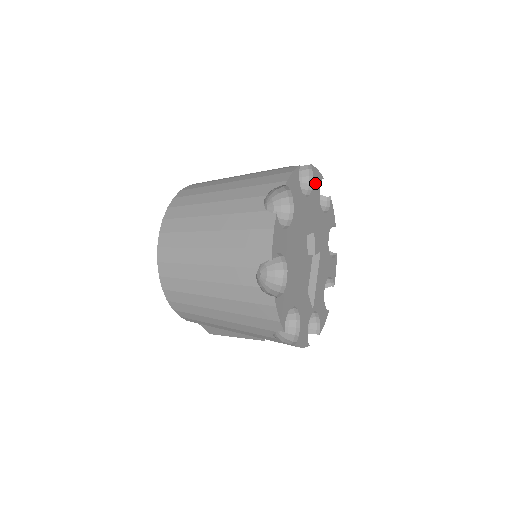
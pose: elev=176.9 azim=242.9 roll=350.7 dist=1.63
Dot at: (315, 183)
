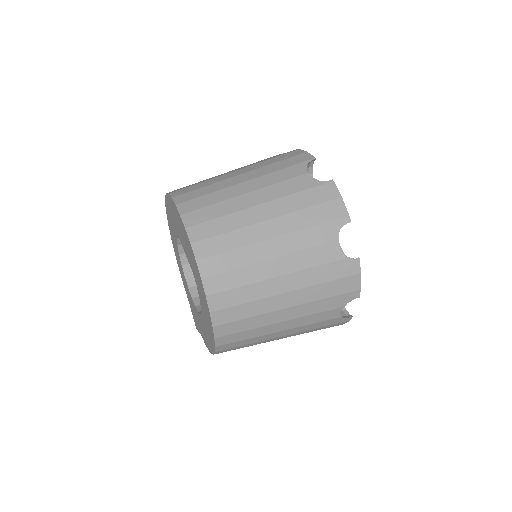
Dot at: occluded
